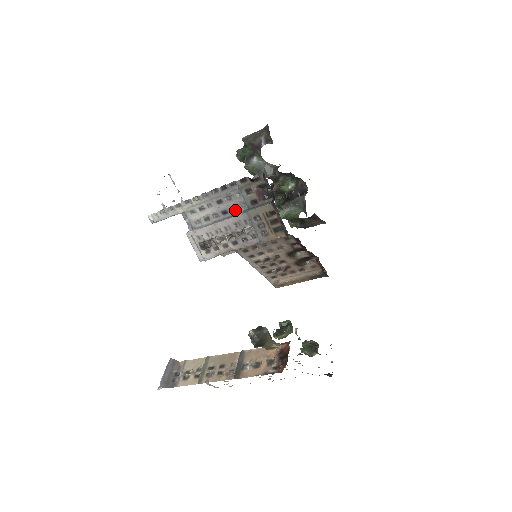
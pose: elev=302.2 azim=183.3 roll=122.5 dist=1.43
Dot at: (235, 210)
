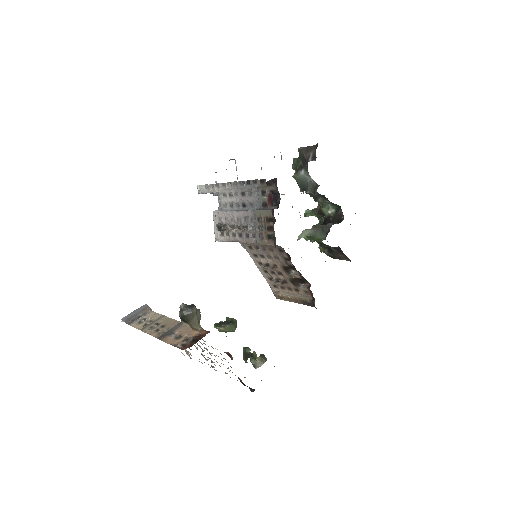
Dot at: (251, 206)
